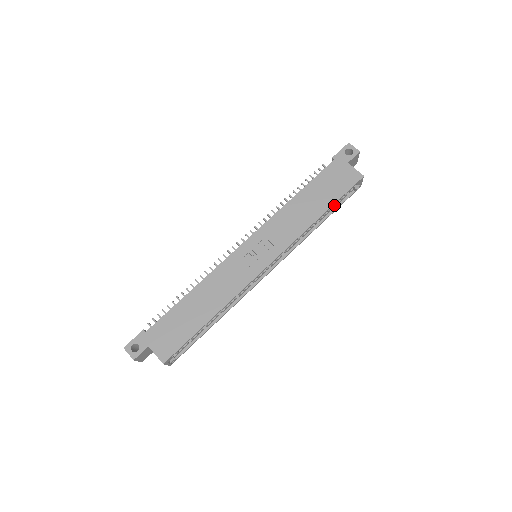
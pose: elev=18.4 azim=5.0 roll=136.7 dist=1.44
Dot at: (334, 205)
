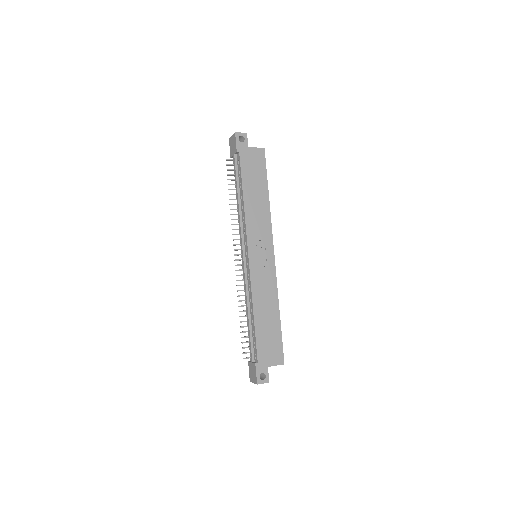
Dot at: occluded
